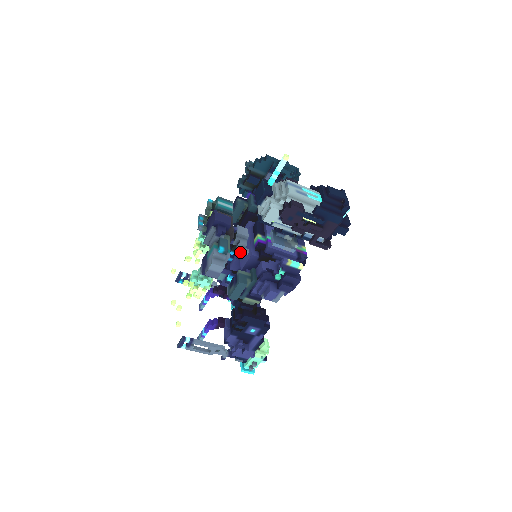
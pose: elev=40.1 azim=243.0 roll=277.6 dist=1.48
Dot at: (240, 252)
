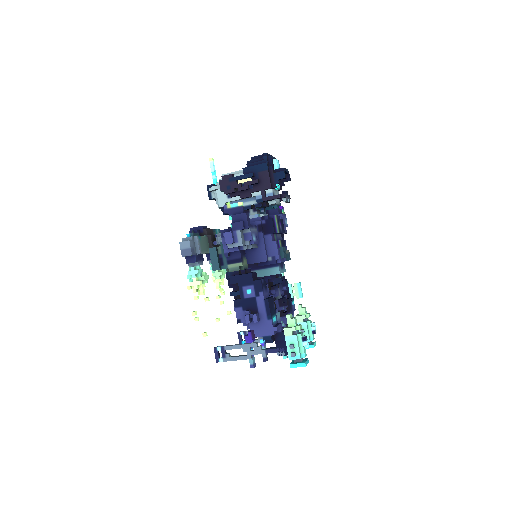
Dot at: occluded
